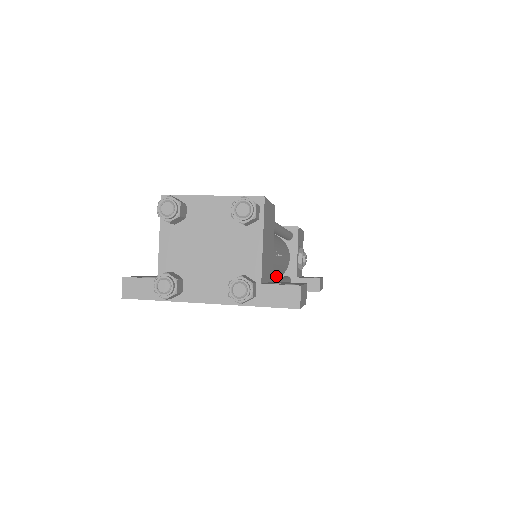
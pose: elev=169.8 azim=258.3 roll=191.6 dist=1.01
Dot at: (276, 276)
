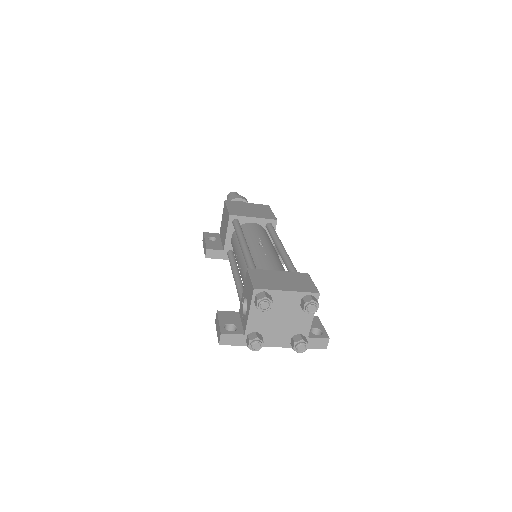
Dot at: occluded
